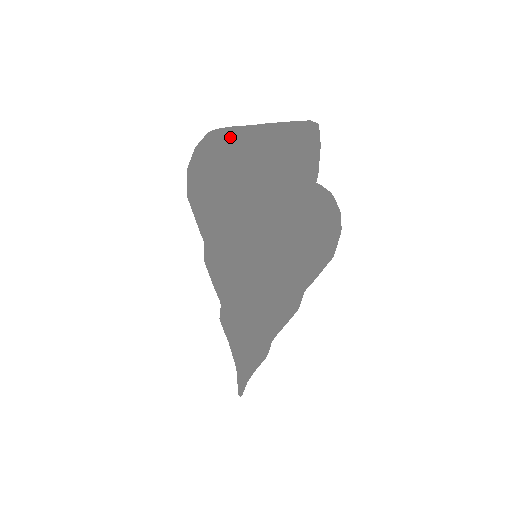
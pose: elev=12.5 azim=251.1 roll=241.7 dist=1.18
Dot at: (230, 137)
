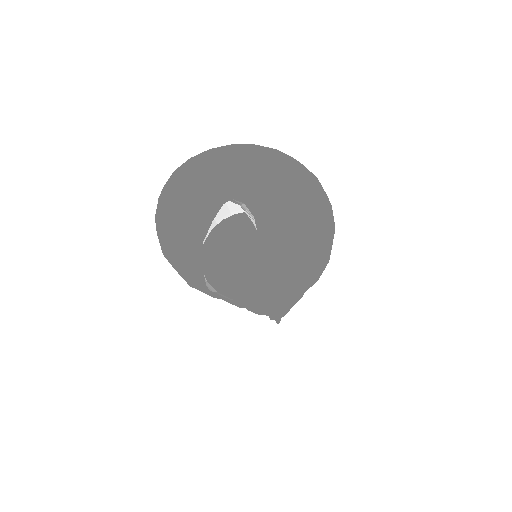
Dot at: (157, 215)
